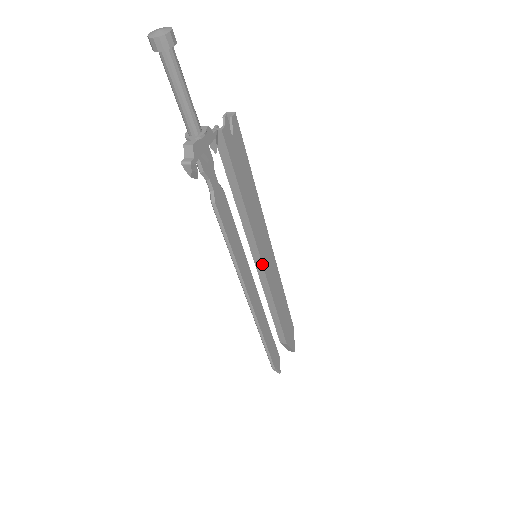
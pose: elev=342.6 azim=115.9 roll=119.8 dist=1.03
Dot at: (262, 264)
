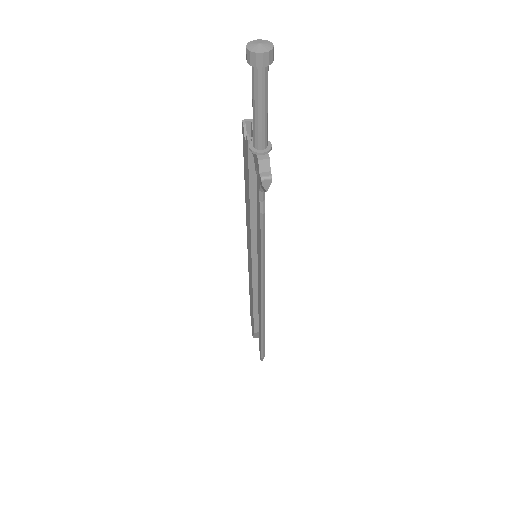
Dot at: occluded
